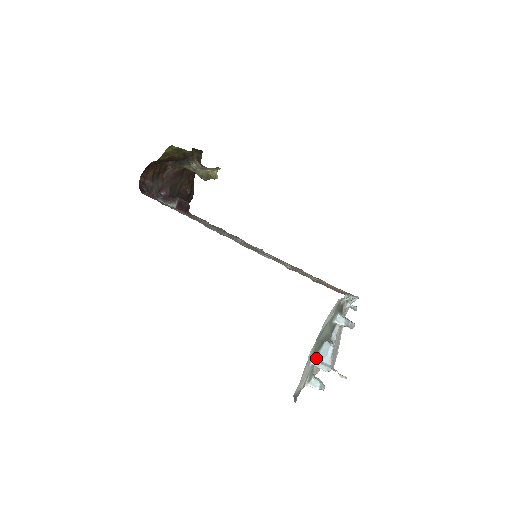
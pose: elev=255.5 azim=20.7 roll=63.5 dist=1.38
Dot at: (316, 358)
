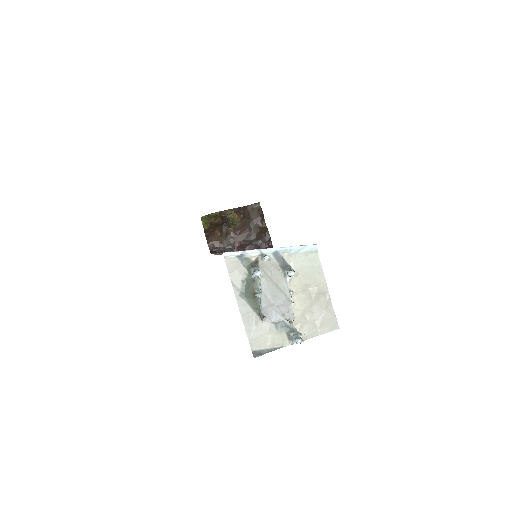
Dot at: (260, 314)
